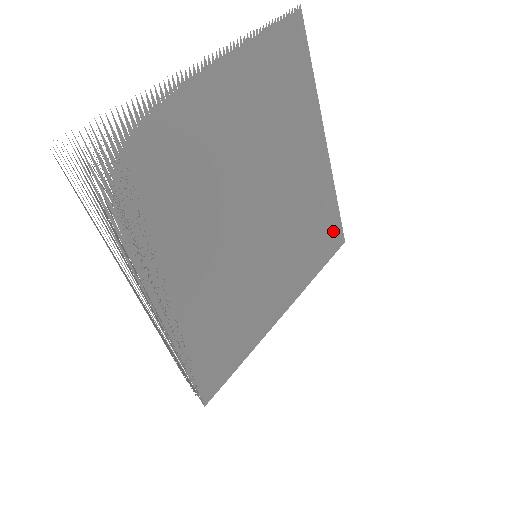
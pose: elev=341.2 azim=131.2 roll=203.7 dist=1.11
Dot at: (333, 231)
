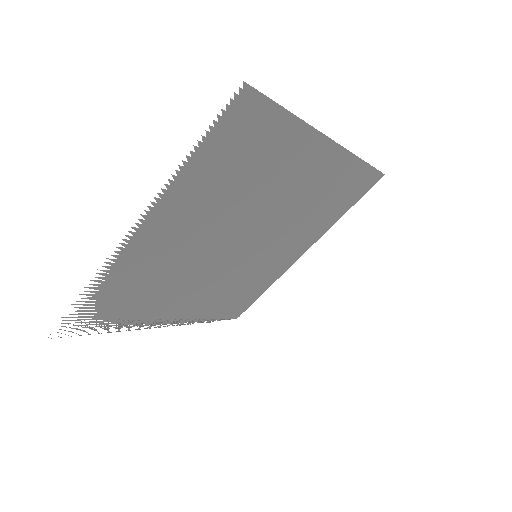
Dot at: (362, 182)
